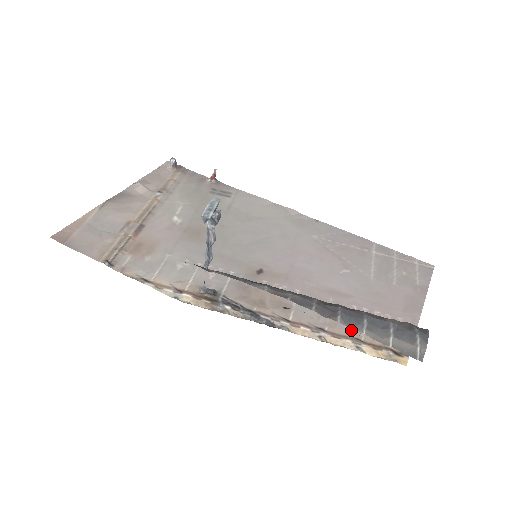
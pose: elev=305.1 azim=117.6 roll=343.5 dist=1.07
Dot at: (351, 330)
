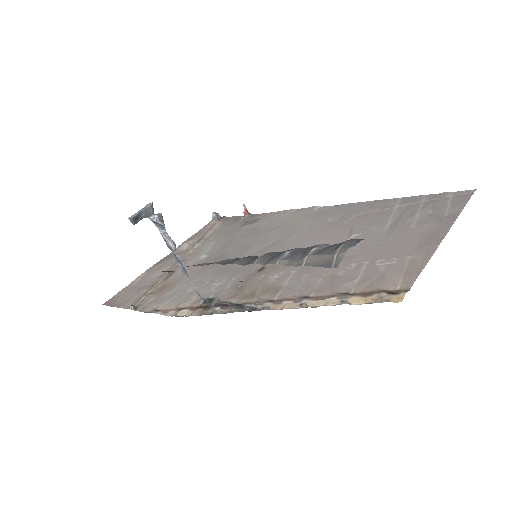
Dot at: (340, 287)
